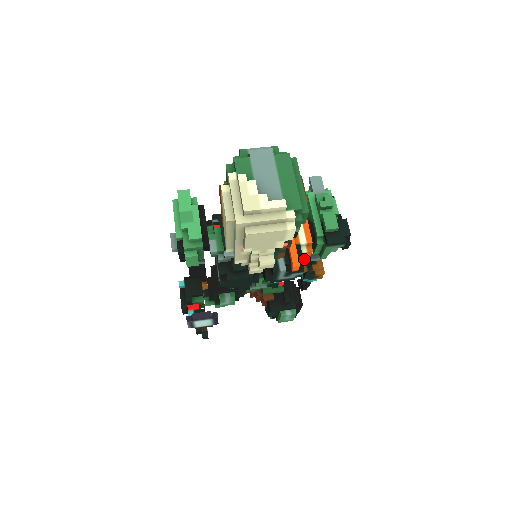
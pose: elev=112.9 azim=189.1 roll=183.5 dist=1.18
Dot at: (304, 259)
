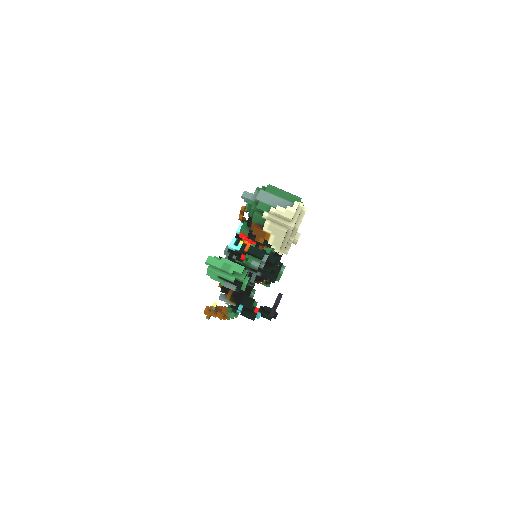
Dot at: occluded
